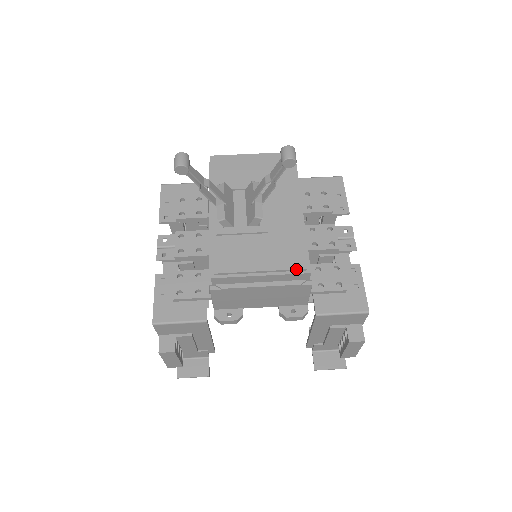
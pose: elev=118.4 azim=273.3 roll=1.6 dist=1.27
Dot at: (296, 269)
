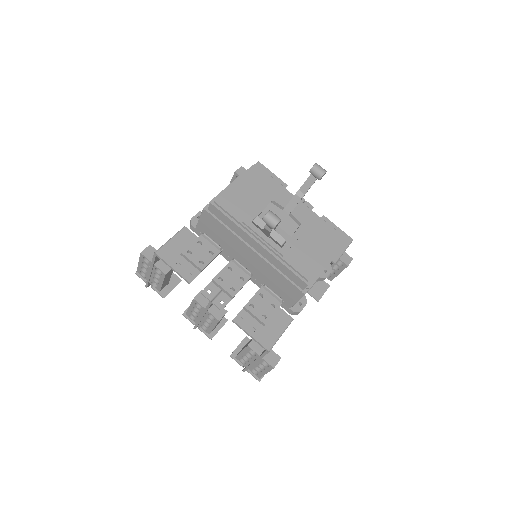
Dot at: (339, 242)
